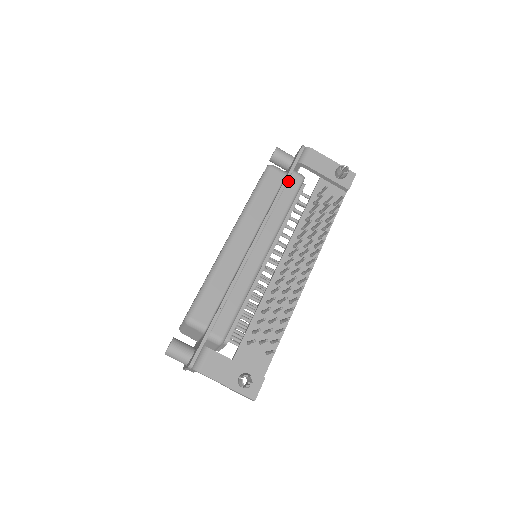
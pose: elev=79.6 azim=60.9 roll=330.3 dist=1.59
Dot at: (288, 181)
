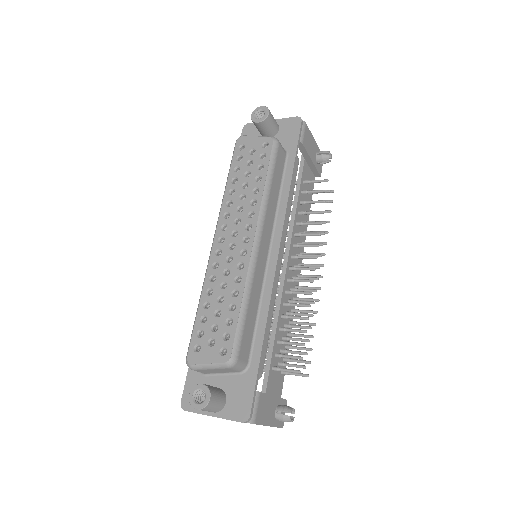
Dot at: (292, 165)
